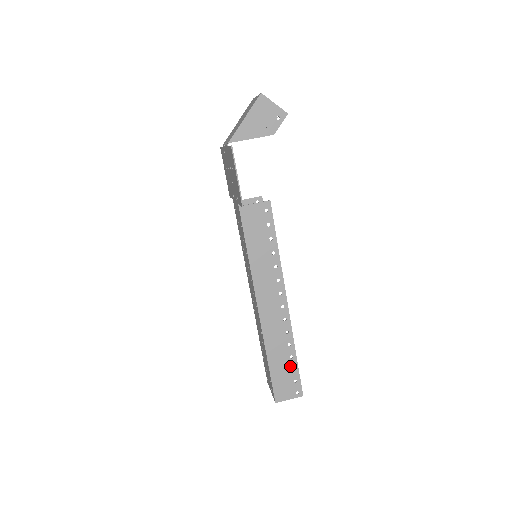
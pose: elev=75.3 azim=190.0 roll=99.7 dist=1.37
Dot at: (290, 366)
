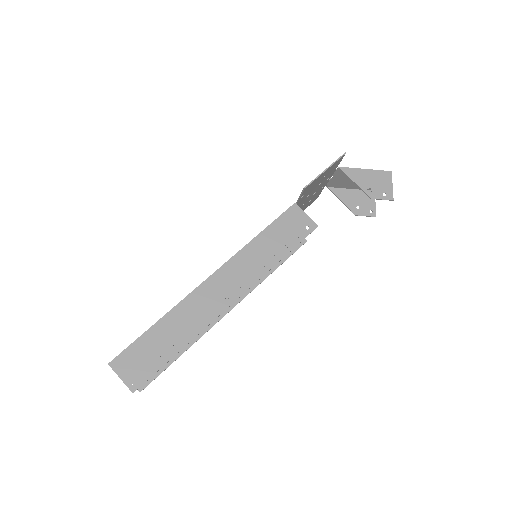
Dot at: (164, 351)
